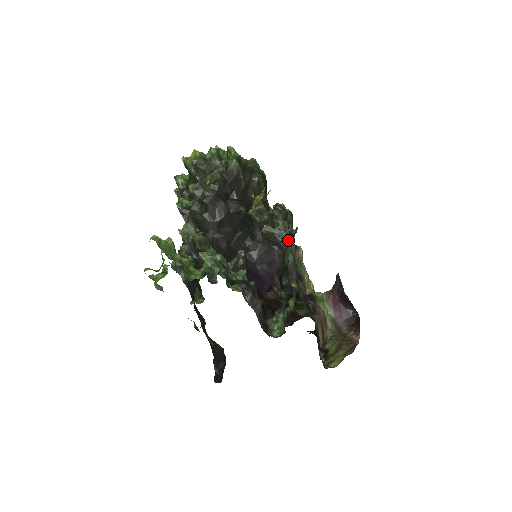
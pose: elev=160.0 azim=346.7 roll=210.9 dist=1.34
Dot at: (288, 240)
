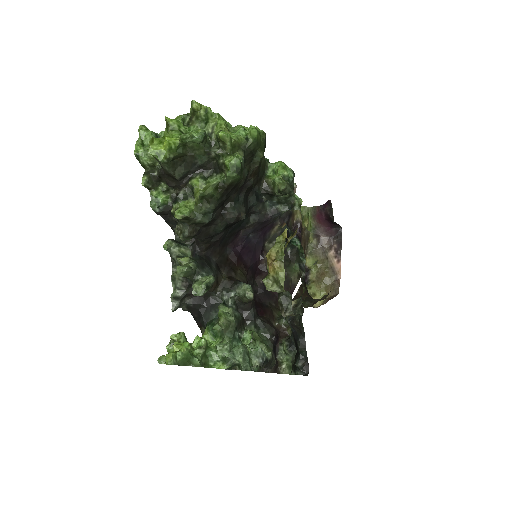
Dot at: occluded
